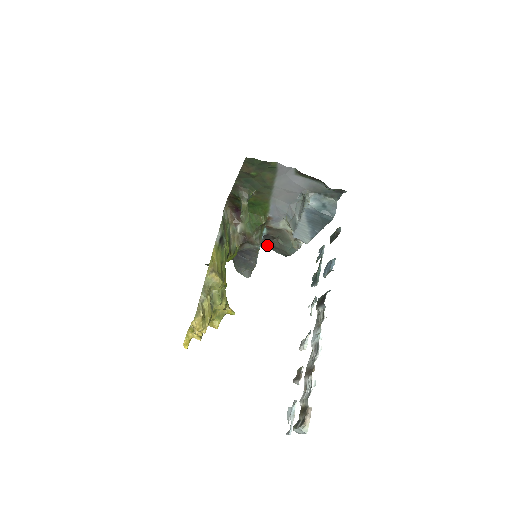
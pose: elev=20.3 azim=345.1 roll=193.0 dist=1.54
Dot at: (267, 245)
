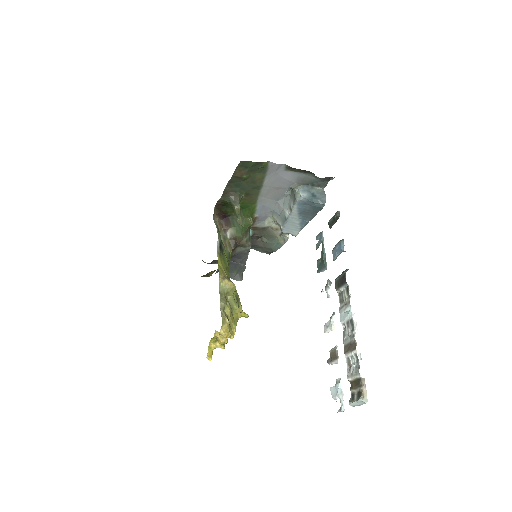
Dot at: occluded
